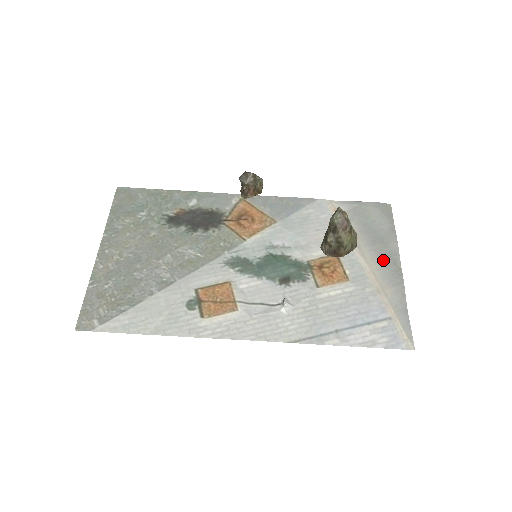
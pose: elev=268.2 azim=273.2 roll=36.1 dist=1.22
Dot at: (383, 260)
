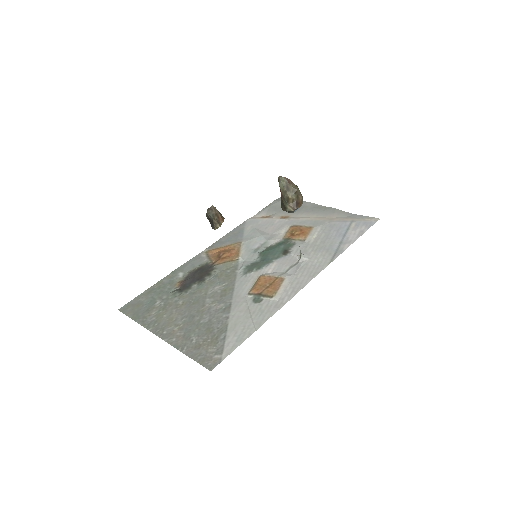
Dot at: (314, 211)
